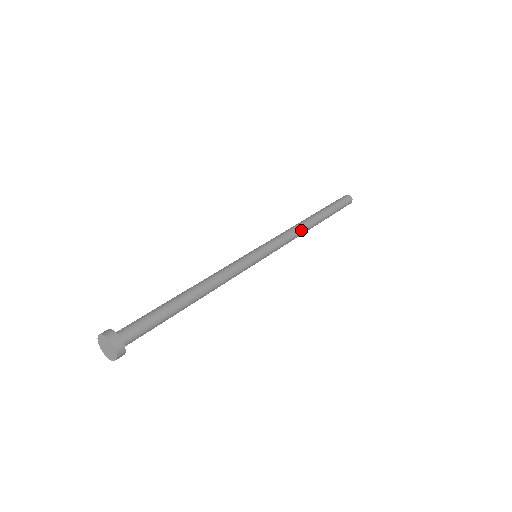
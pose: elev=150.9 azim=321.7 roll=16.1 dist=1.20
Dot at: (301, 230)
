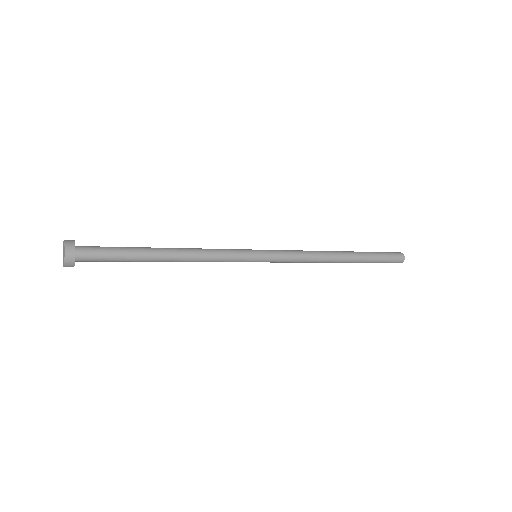
Dot at: (320, 260)
